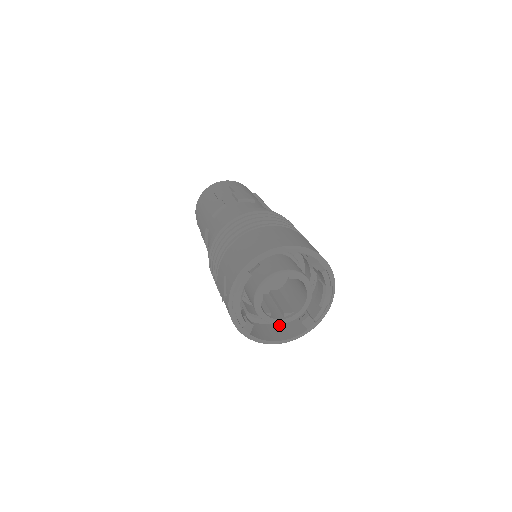
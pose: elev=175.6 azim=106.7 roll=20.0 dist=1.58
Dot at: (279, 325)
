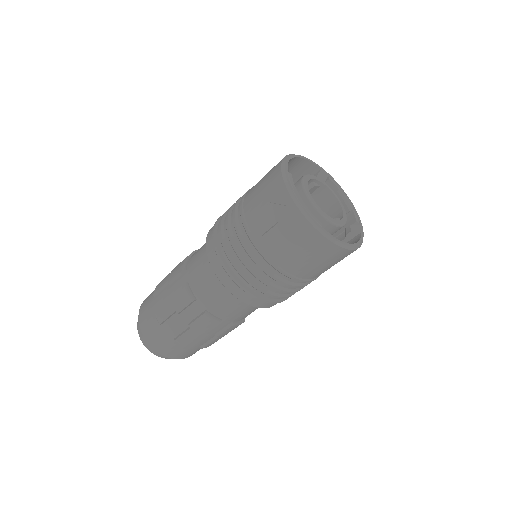
Dot at: occluded
